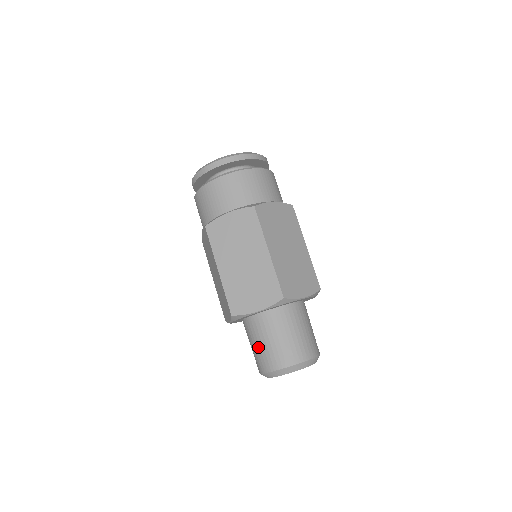
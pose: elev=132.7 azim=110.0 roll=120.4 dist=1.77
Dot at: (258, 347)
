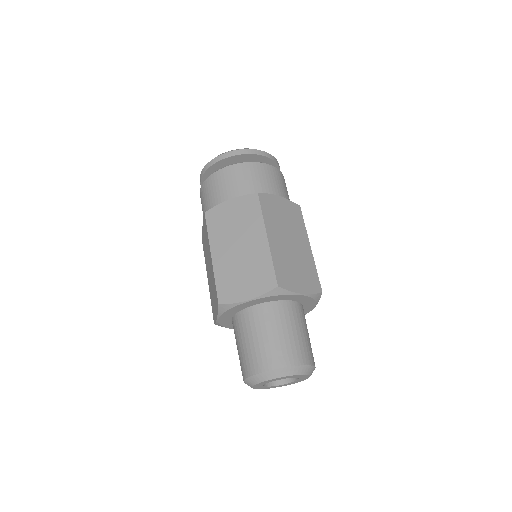
Dot at: (244, 346)
